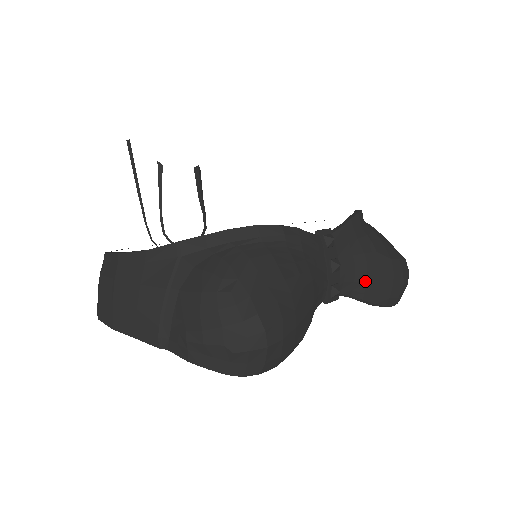
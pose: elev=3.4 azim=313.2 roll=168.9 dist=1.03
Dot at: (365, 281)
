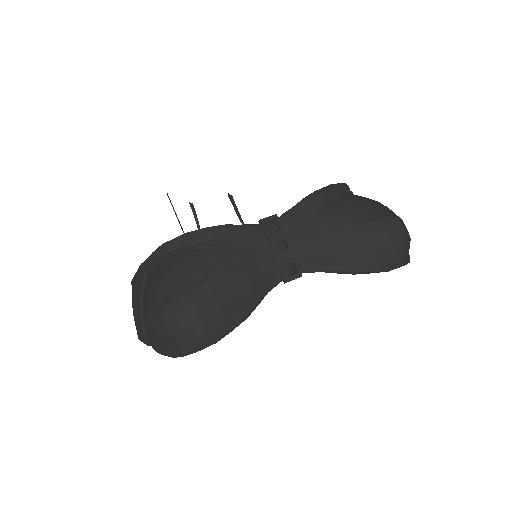
Dot at: (332, 252)
